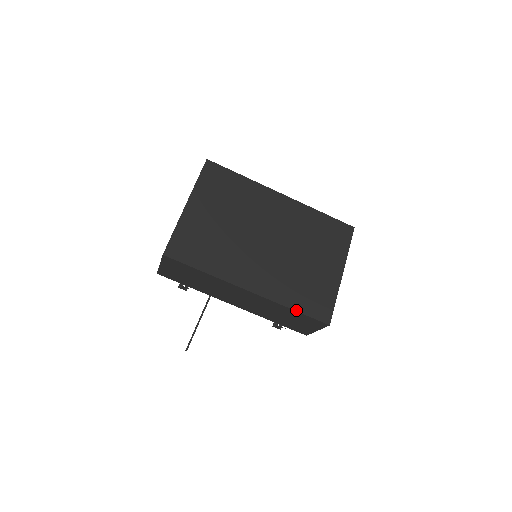
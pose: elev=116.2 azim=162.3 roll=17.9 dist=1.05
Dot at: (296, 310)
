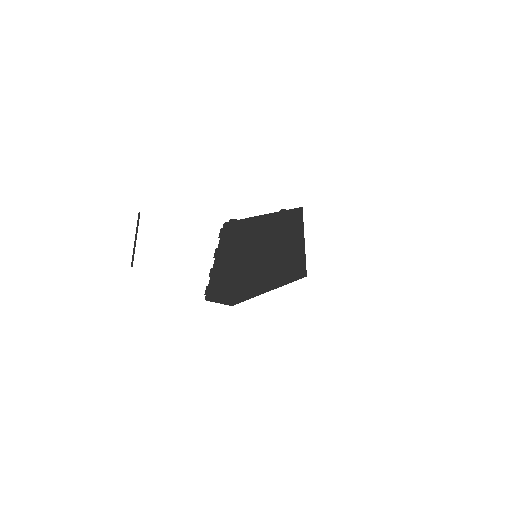
Dot at: (293, 281)
